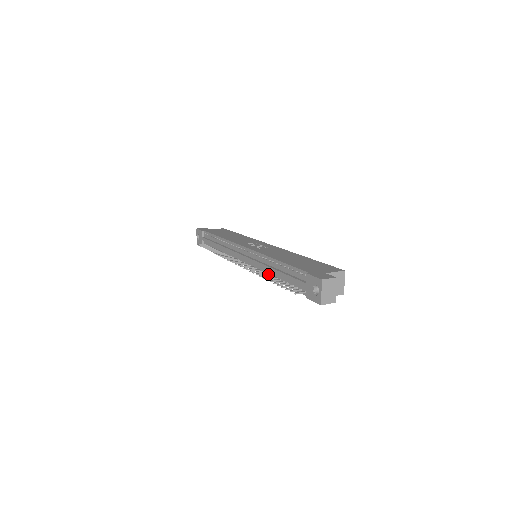
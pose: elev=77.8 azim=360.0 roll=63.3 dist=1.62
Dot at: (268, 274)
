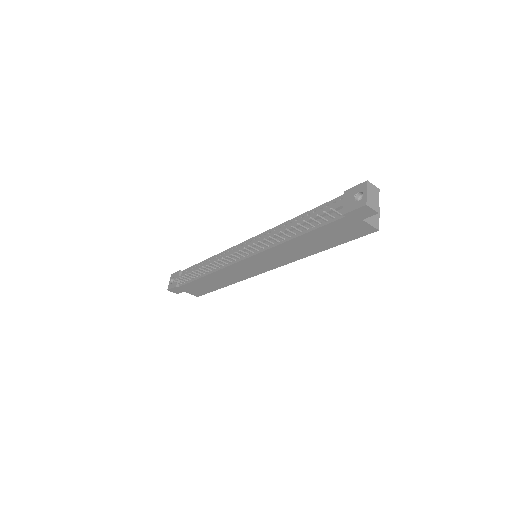
Dot at: (282, 237)
